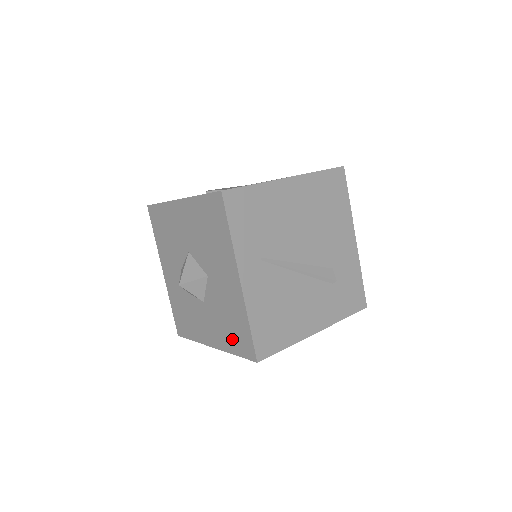
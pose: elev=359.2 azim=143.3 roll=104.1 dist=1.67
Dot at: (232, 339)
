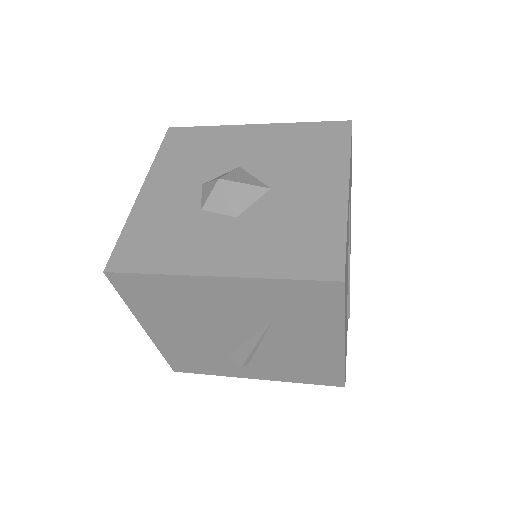
Dot at: (289, 257)
